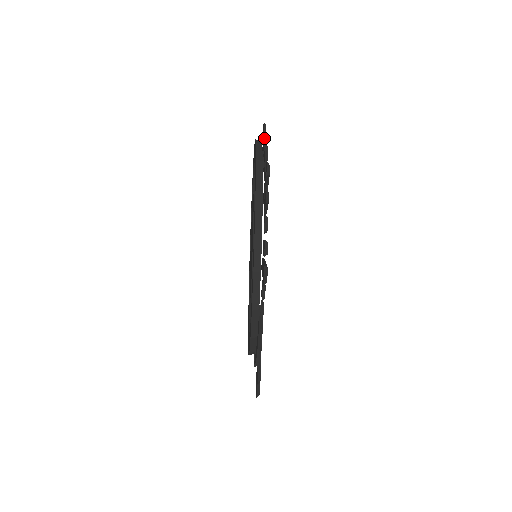
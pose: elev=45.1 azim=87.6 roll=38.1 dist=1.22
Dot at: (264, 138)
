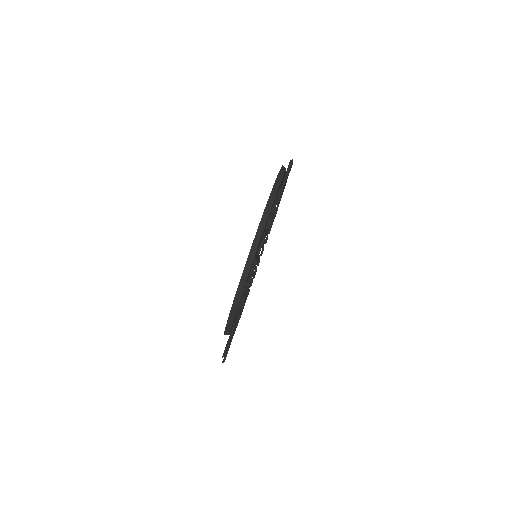
Dot at: occluded
